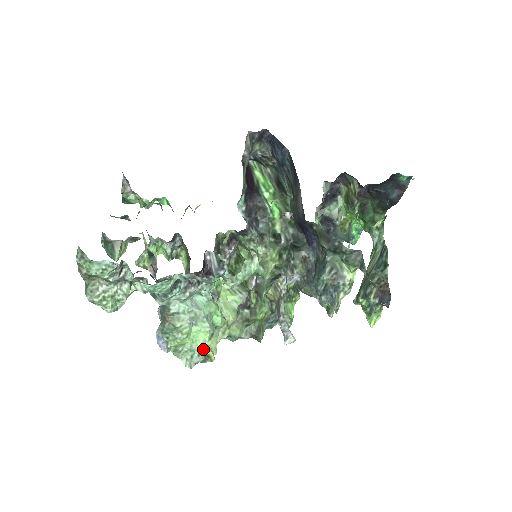
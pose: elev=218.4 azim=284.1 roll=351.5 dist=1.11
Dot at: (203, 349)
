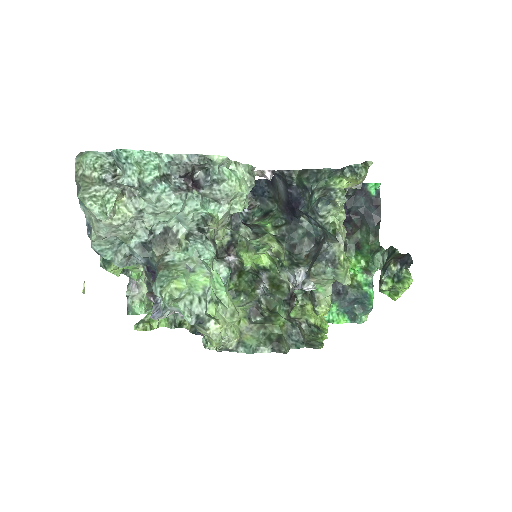
Dot at: (204, 294)
